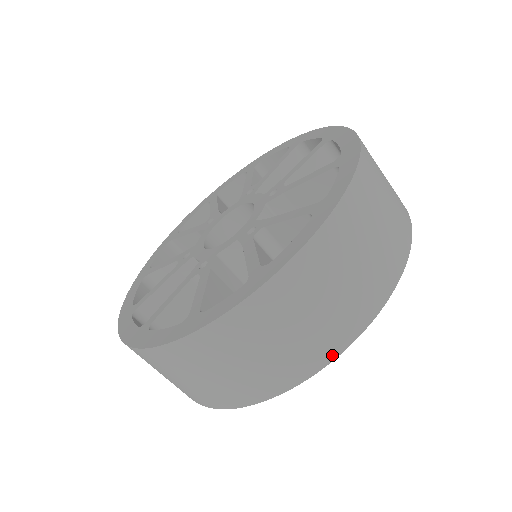
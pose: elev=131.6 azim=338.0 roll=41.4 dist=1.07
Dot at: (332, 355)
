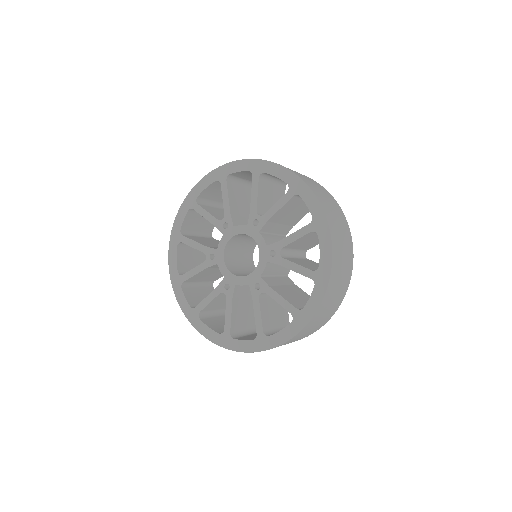
Dot at: occluded
